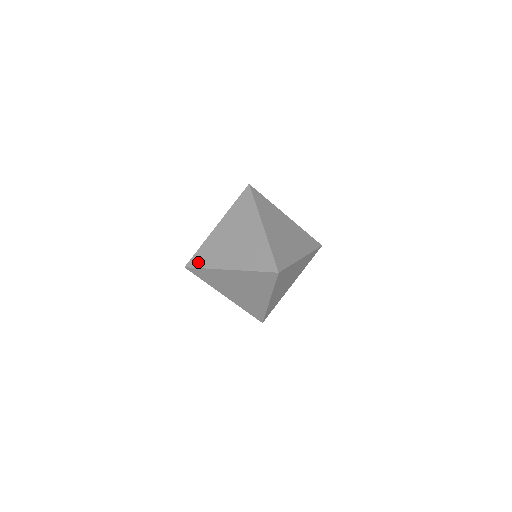
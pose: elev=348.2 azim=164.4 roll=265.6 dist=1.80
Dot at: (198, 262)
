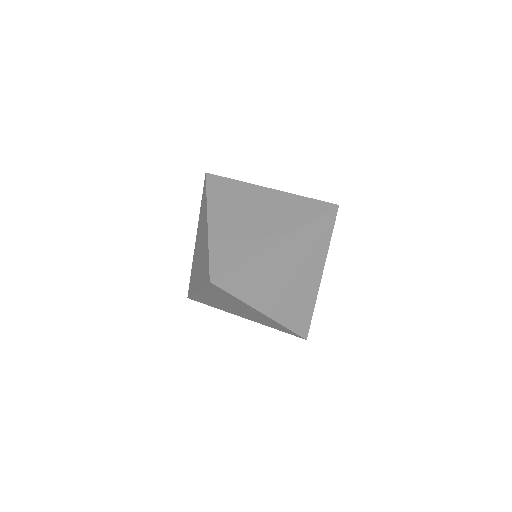
Dot at: (190, 289)
